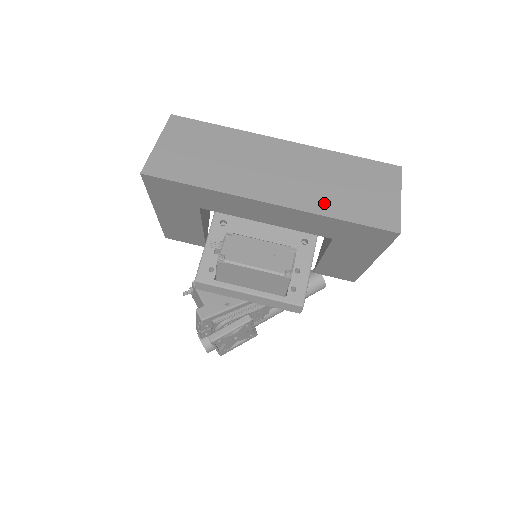
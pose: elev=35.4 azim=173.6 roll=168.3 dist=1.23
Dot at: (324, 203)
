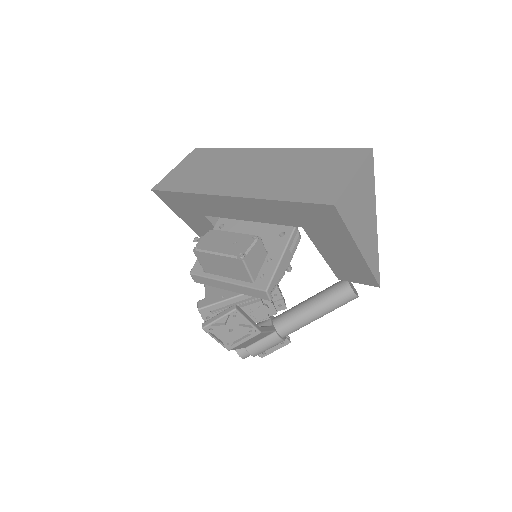
Dot at: (275, 190)
